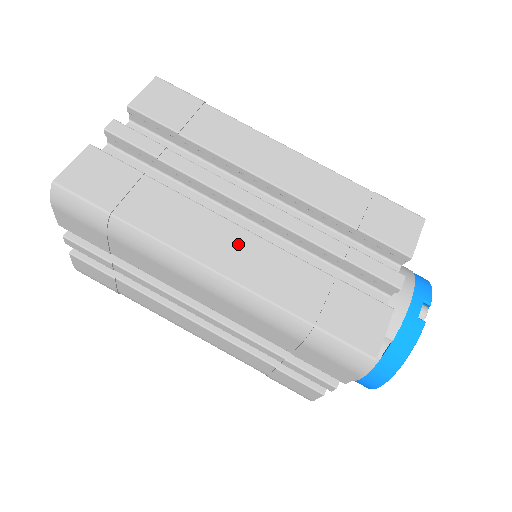
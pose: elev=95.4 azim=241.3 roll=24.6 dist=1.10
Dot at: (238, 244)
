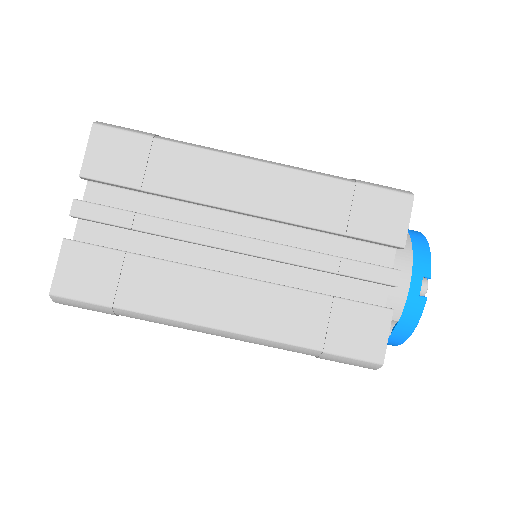
Dot at: (235, 295)
